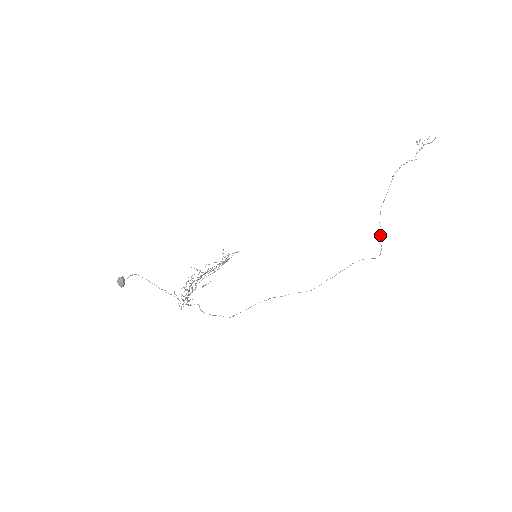
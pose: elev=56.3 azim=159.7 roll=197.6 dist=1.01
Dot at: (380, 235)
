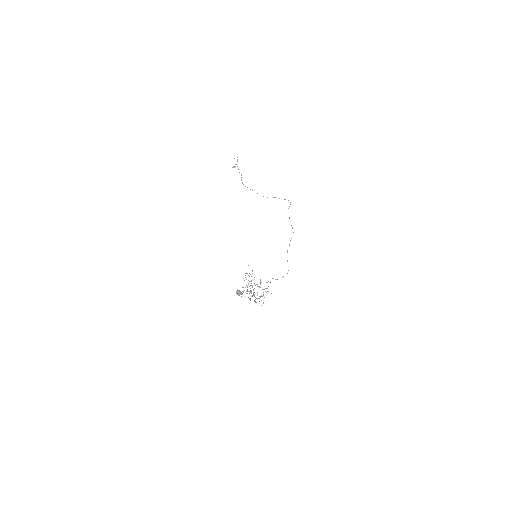
Dot at: occluded
